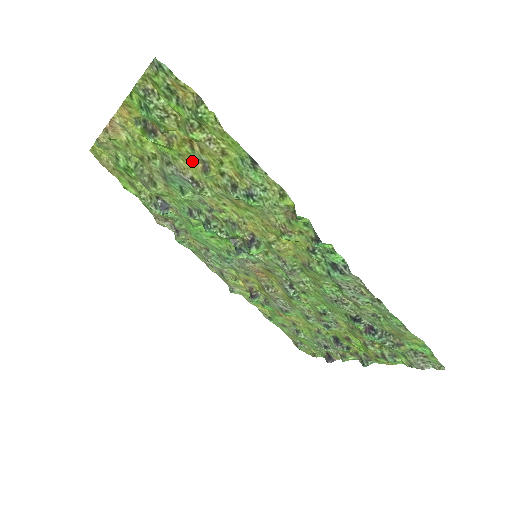
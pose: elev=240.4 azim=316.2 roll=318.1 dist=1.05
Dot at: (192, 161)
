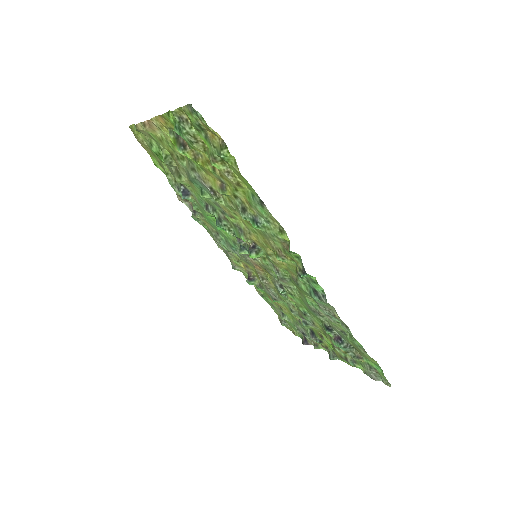
Dot at: (213, 177)
